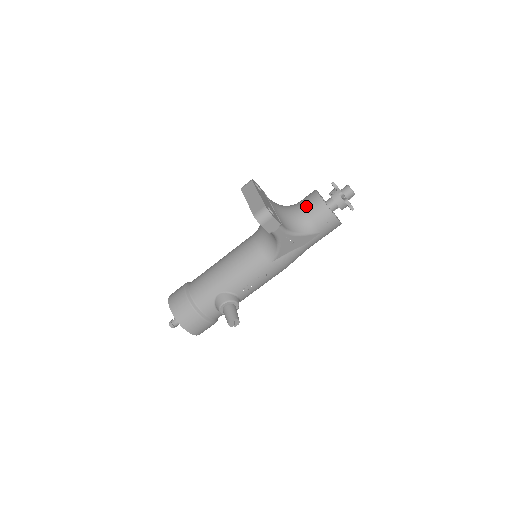
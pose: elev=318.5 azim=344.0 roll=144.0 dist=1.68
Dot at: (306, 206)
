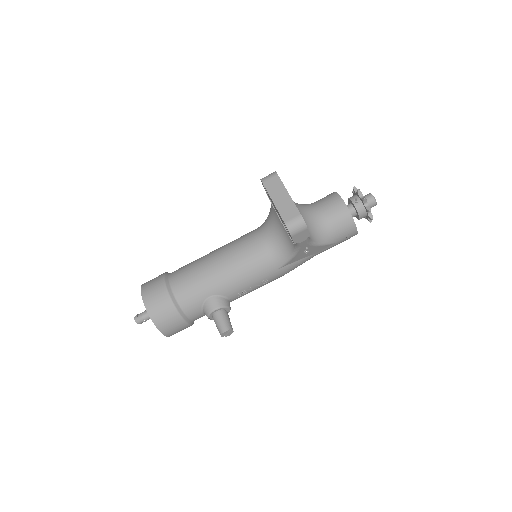
Dot at: (328, 212)
